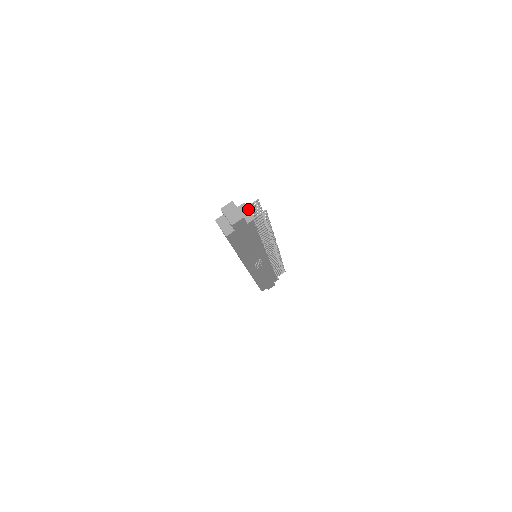
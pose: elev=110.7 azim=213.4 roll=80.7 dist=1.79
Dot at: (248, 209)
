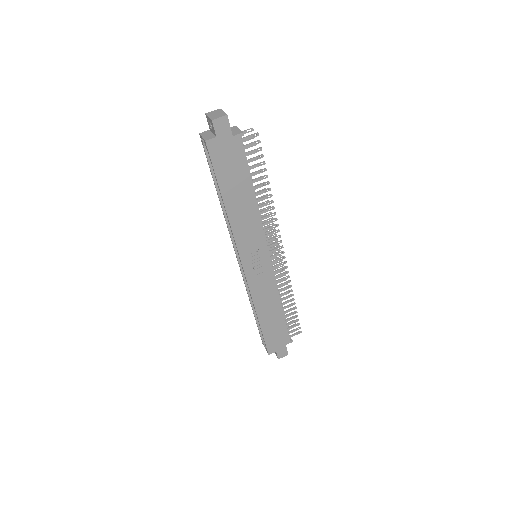
Dot at: (238, 128)
